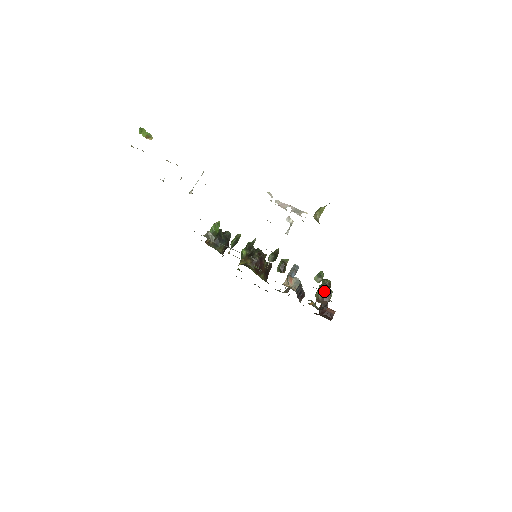
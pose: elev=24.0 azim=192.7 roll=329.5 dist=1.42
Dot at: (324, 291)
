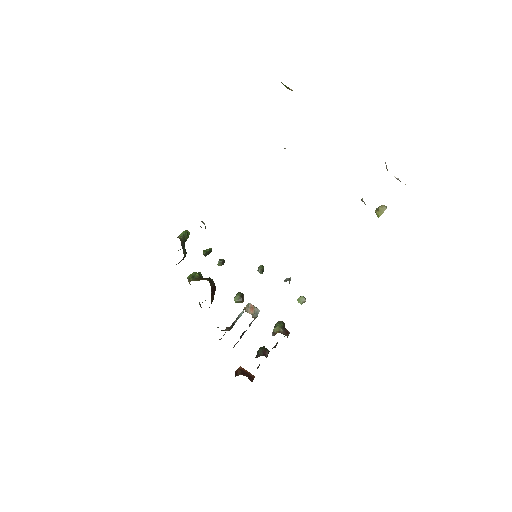
Dot at: (284, 327)
